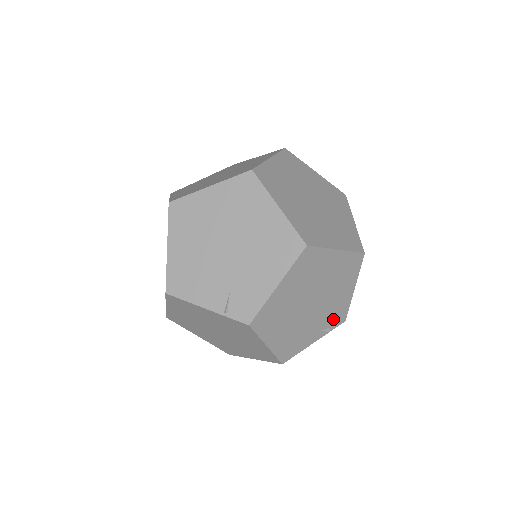
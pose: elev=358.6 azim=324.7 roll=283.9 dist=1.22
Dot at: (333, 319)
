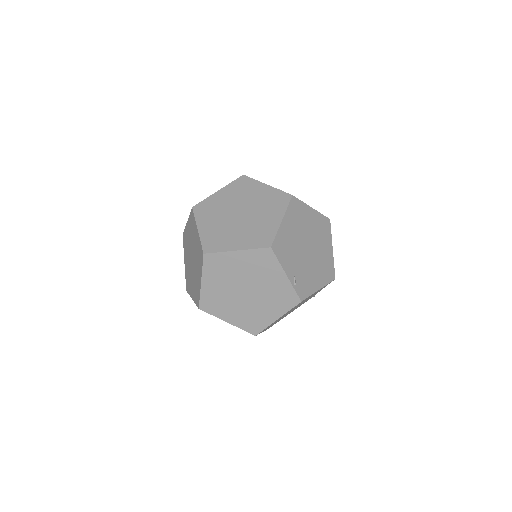
Dot at: (301, 284)
